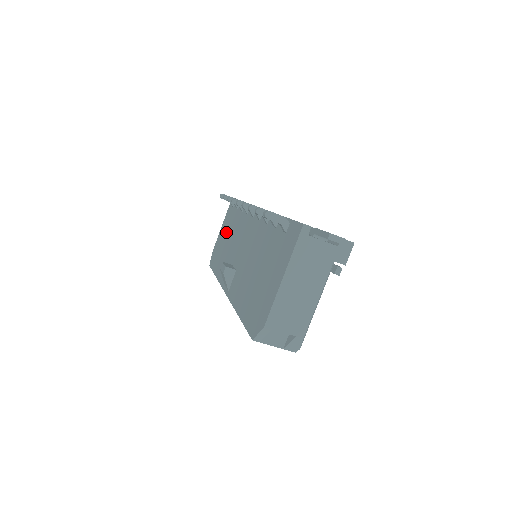
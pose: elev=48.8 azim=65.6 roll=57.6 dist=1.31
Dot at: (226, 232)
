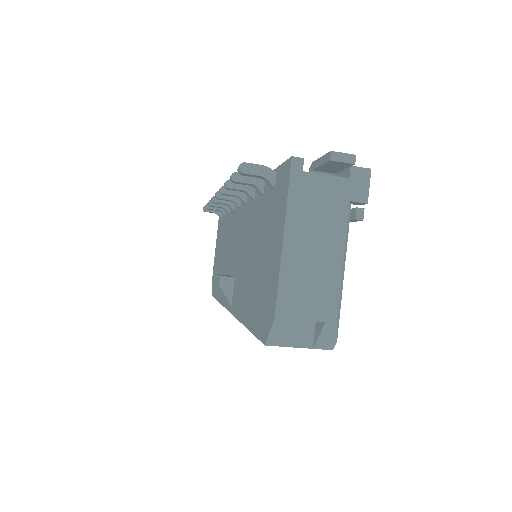
Dot at: (220, 248)
